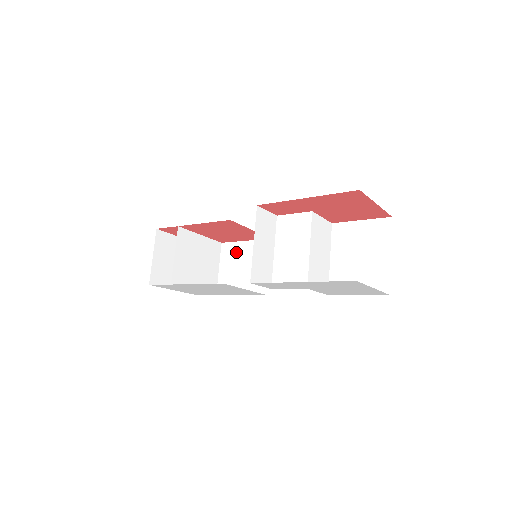
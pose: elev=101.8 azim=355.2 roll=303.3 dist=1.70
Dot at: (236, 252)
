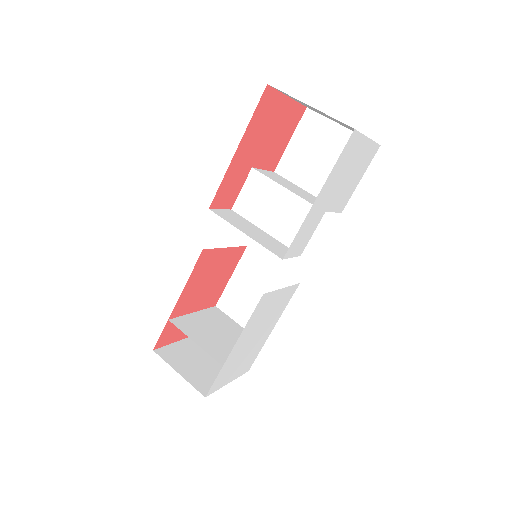
Dot at: (235, 294)
